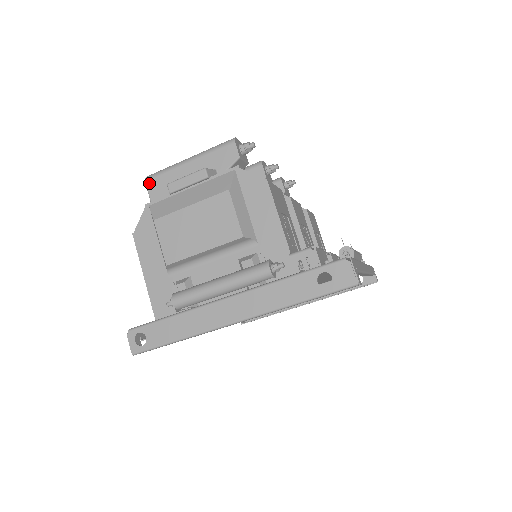
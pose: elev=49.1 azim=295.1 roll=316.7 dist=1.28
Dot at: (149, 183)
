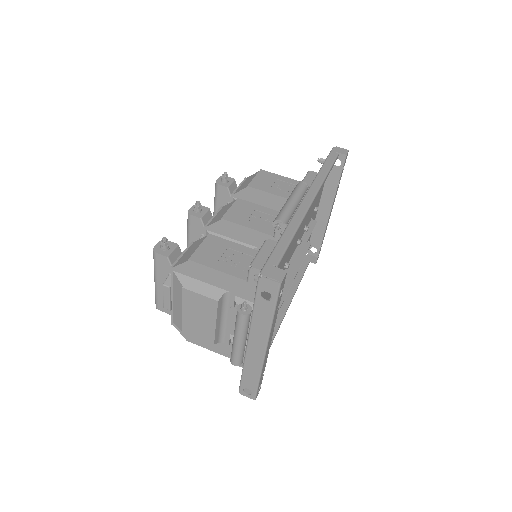
Dot at: (160, 309)
